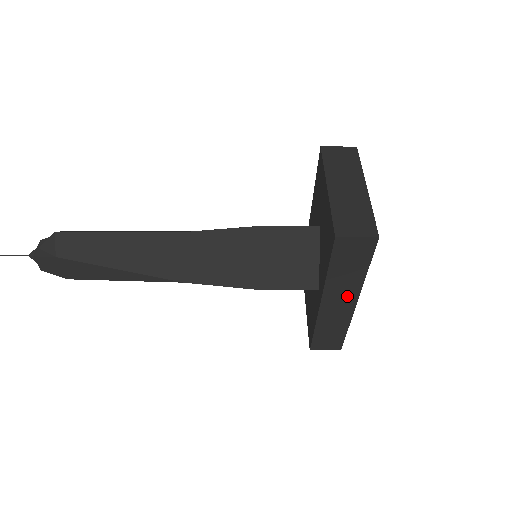
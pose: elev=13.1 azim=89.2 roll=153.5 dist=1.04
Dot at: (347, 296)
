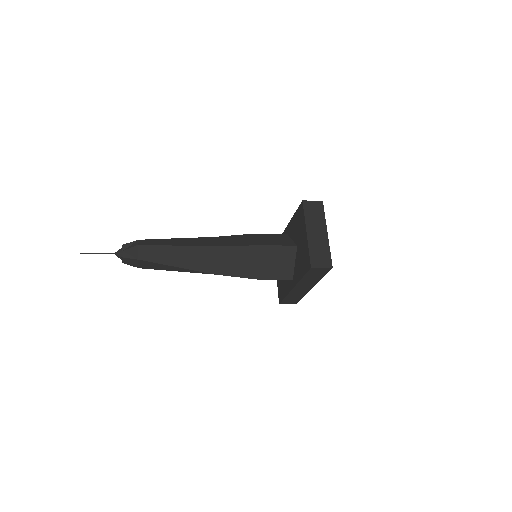
Dot at: (309, 286)
